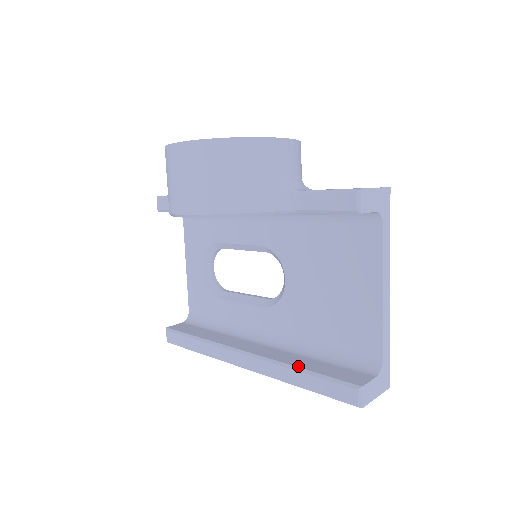
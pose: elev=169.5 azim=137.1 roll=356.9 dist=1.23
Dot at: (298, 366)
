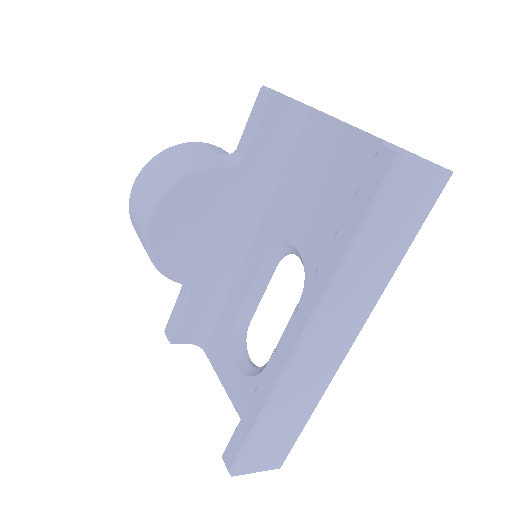
Dot at: (335, 237)
